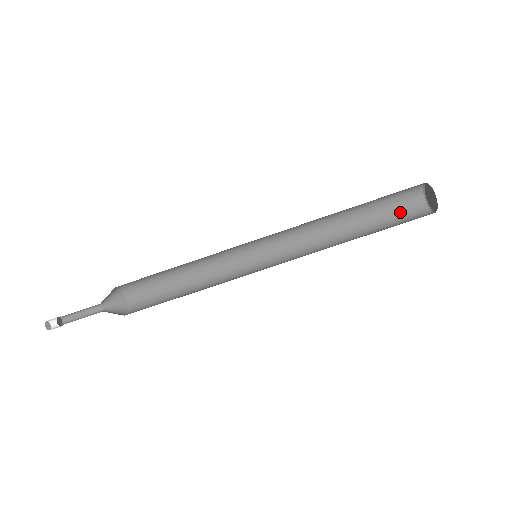
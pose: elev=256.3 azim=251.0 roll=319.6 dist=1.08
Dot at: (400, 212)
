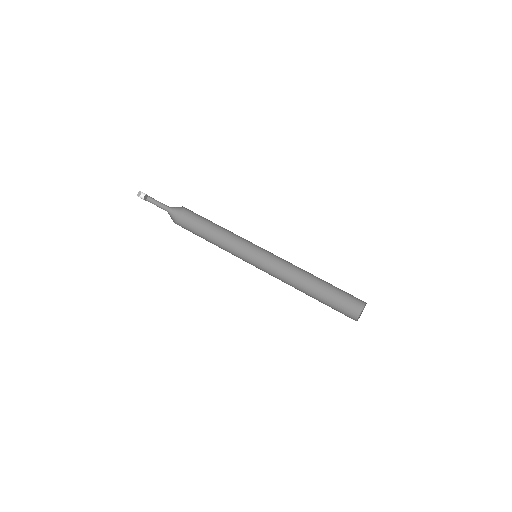
Dot at: (345, 303)
